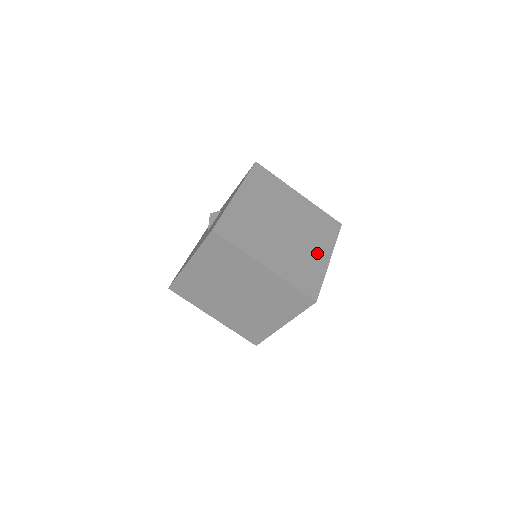
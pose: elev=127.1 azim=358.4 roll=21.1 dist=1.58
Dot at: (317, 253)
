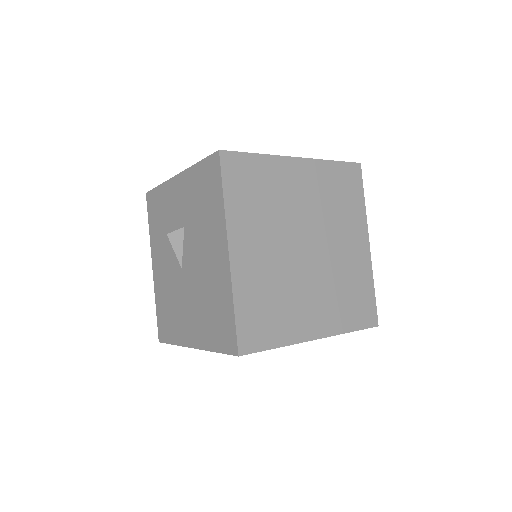
Dot at: (354, 250)
